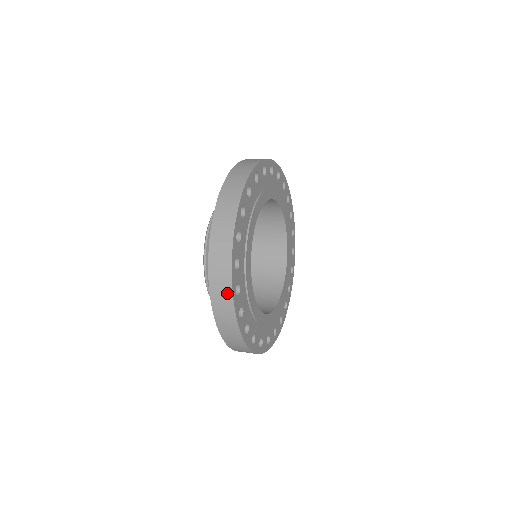
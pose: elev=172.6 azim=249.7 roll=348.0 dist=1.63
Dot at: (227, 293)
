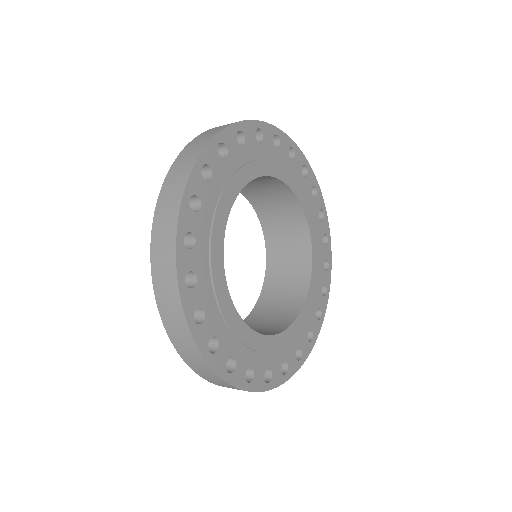
Dot at: (171, 281)
